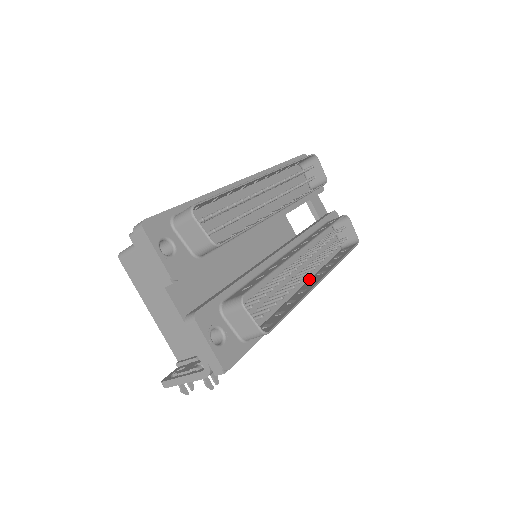
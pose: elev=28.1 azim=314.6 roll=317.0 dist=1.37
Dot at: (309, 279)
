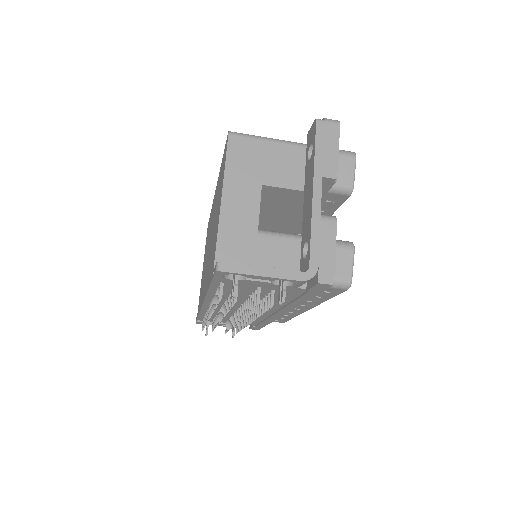
Dot at: occluded
